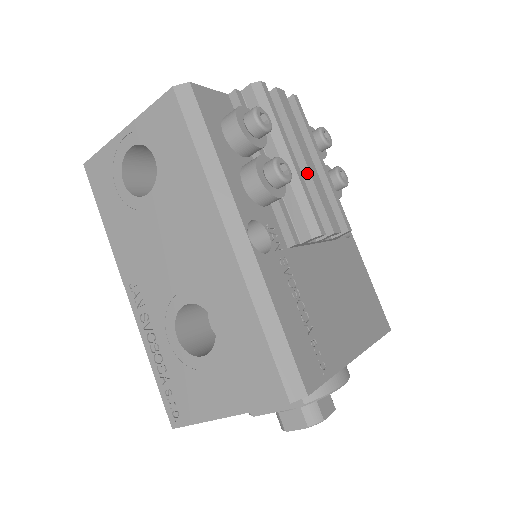
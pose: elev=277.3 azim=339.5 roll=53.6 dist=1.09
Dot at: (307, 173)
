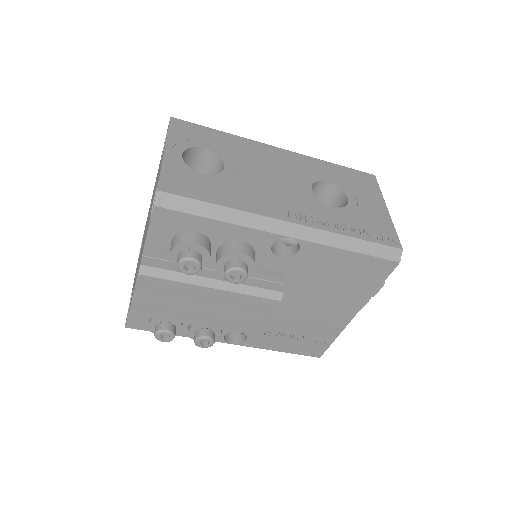
Dot at: (215, 312)
